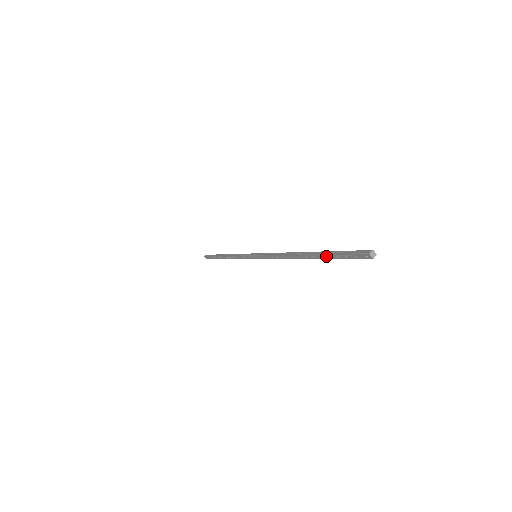
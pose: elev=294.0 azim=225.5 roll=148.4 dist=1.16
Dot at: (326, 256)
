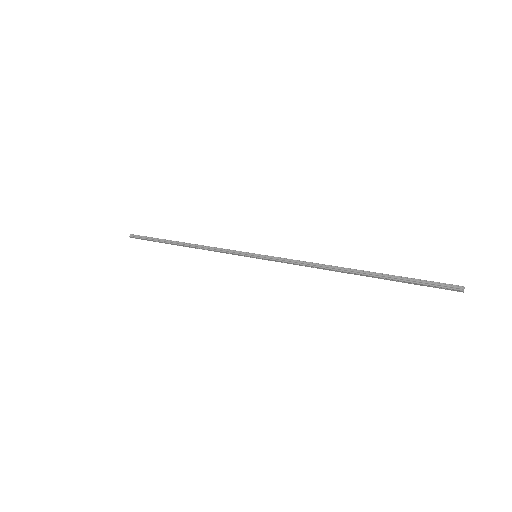
Dot at: (395, 280)
